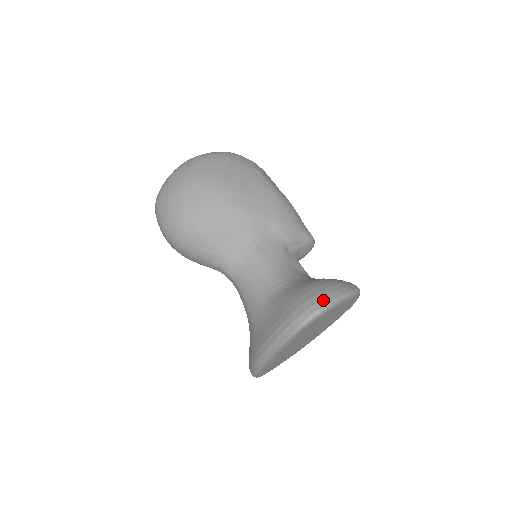
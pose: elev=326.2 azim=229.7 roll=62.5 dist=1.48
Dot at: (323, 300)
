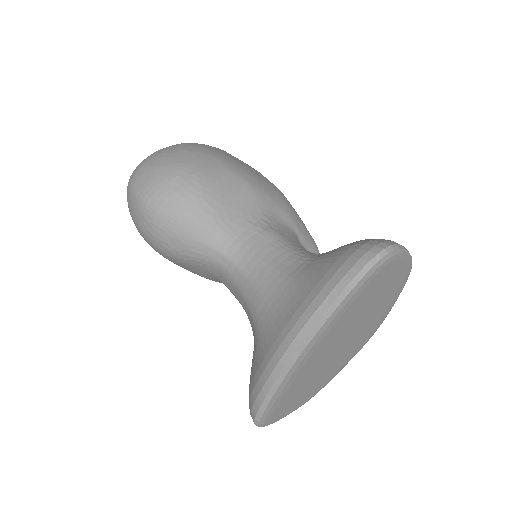
Dot at: (391, 241)
